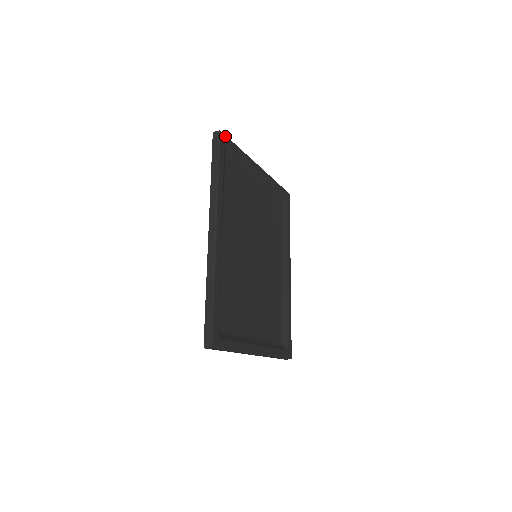
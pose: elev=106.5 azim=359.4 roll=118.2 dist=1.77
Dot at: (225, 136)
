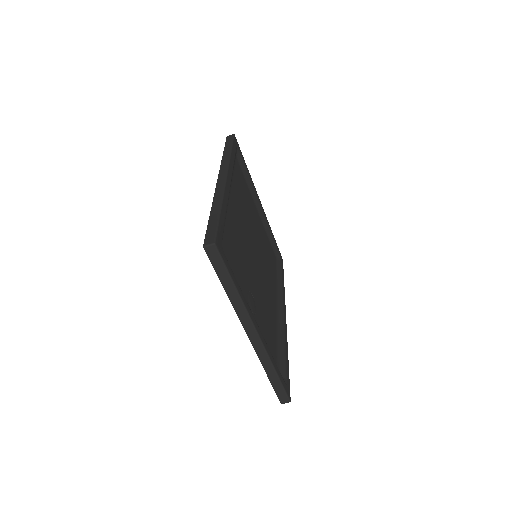
Dot at: (237, 143)
